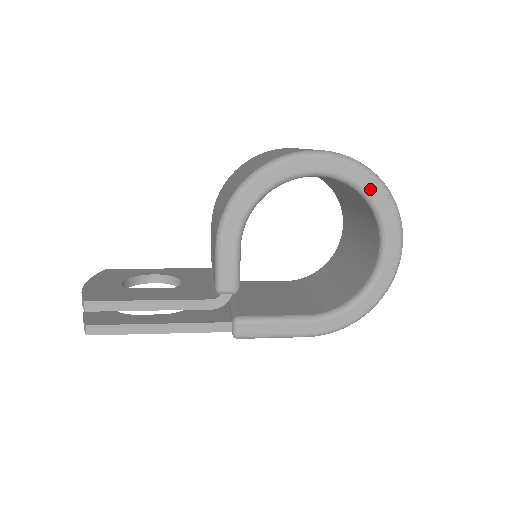
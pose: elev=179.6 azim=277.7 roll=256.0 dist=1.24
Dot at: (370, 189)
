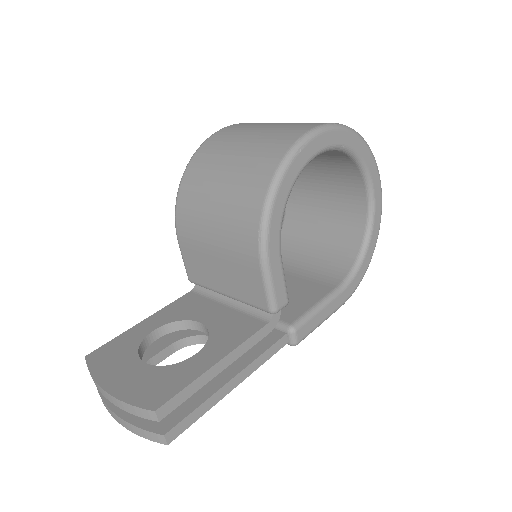
Dot at: (359, 149)
